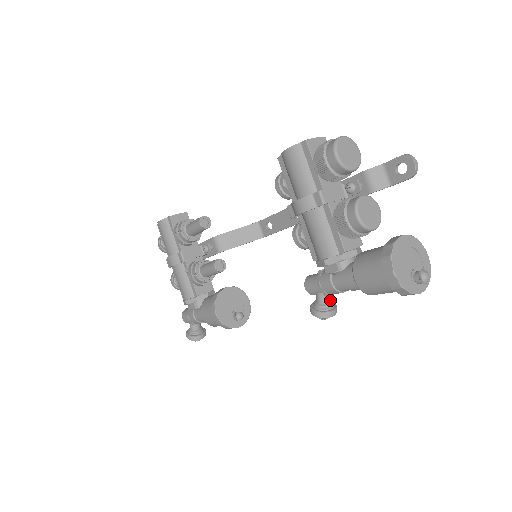
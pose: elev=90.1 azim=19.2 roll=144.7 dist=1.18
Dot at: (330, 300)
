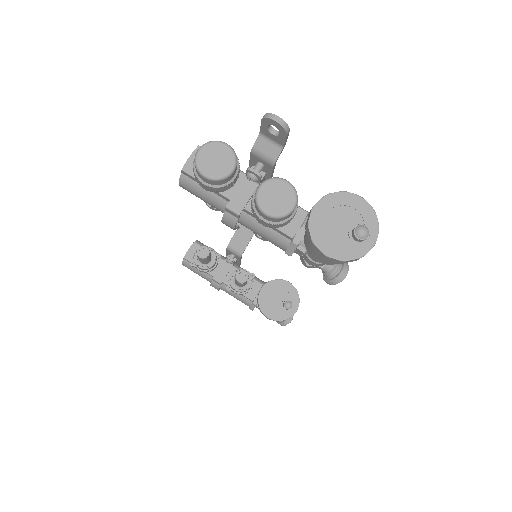
Dot at: occluded
